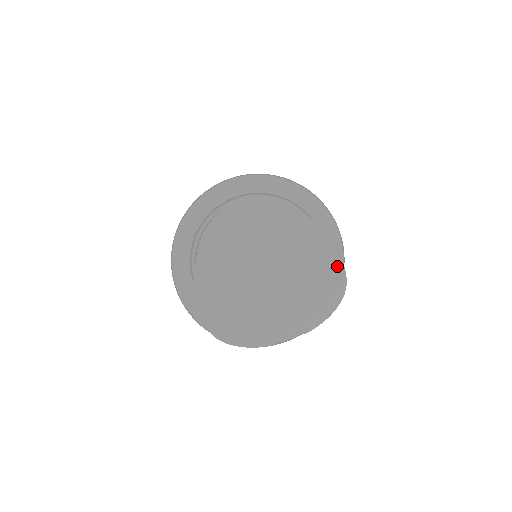
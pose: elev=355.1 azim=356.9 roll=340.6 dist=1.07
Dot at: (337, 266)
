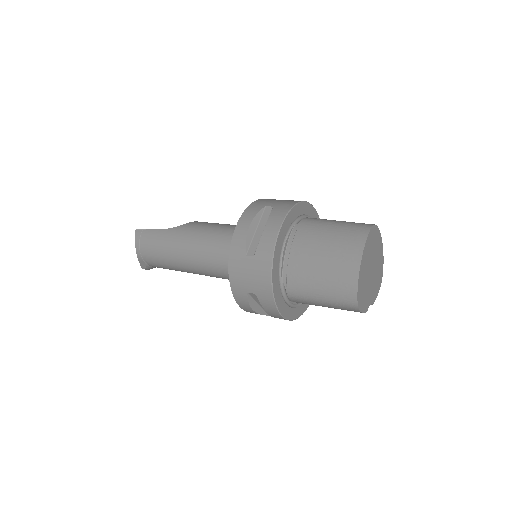
Dot at: (382, 268)
